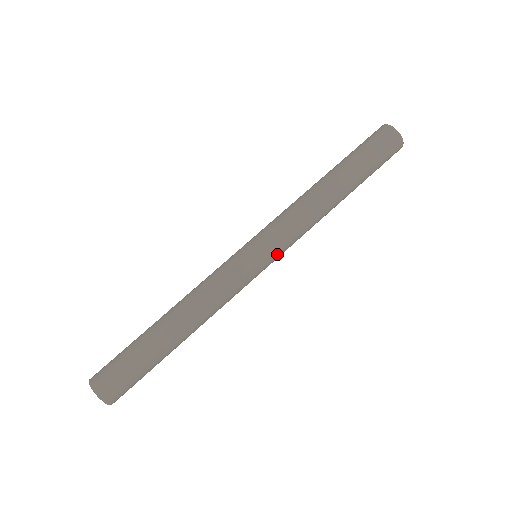
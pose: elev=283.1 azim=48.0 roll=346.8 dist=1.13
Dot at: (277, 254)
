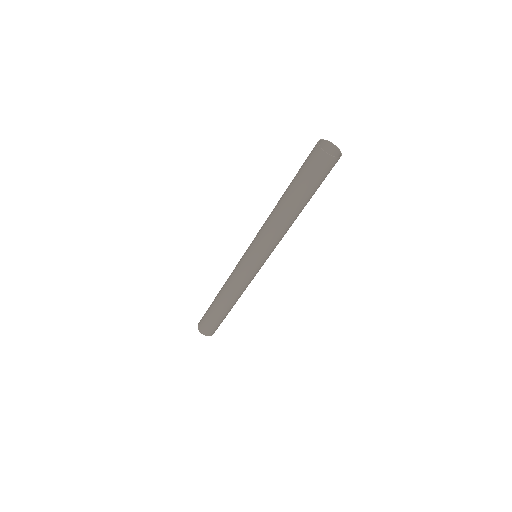
Dot at: occluded
